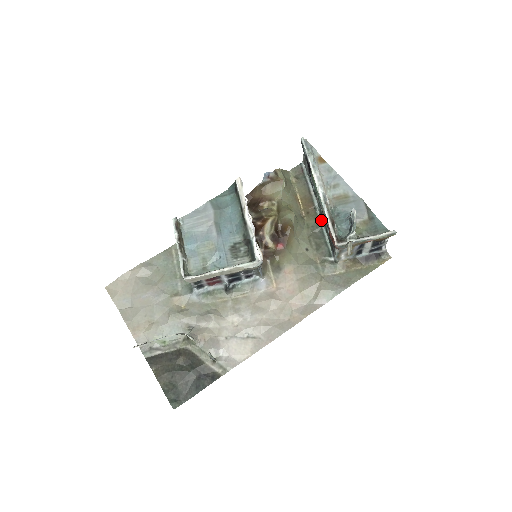
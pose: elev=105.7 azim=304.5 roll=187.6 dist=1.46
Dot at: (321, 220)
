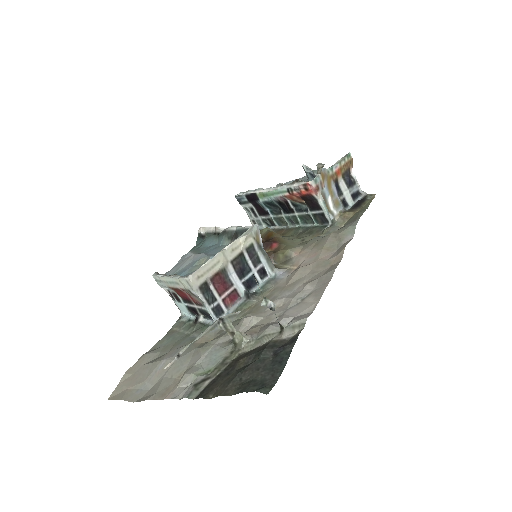
Dot at: (297, 226)
